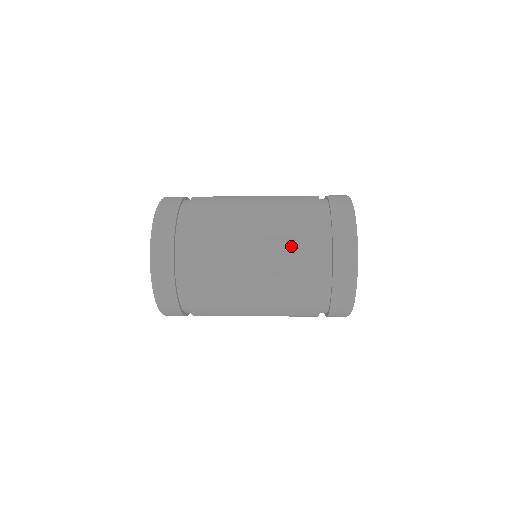
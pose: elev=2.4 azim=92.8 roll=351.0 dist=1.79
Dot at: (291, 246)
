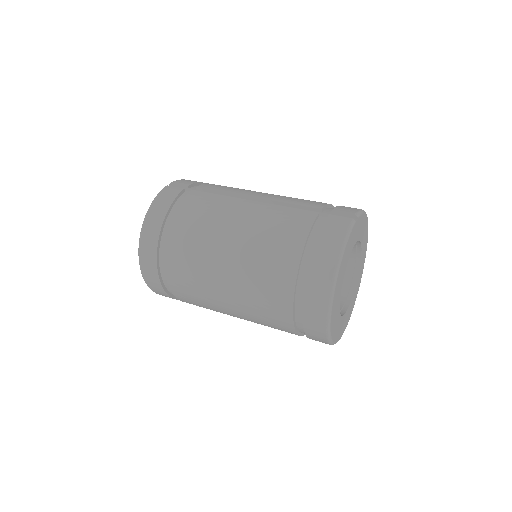
Dot at: occluded
